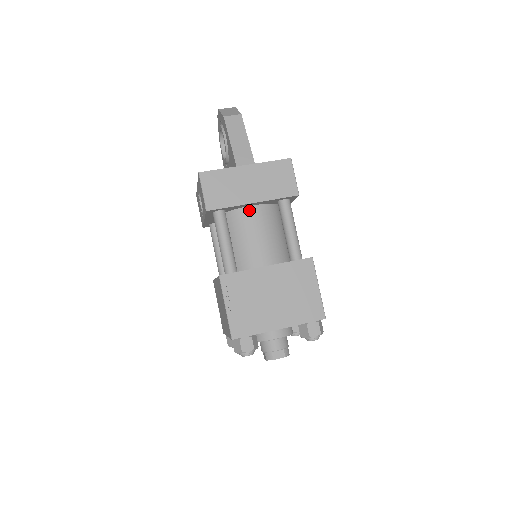
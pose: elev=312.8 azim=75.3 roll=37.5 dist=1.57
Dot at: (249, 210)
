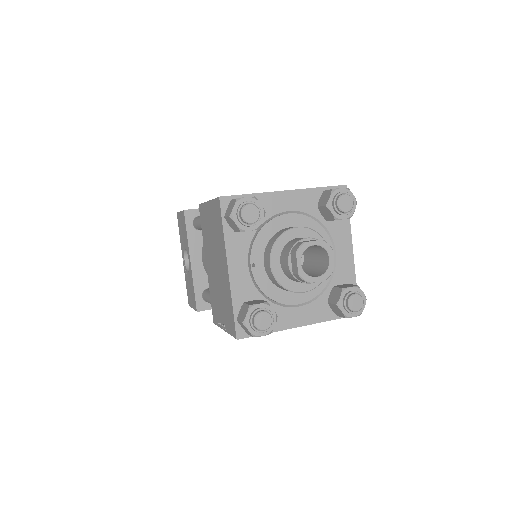
Dot at: occluded
